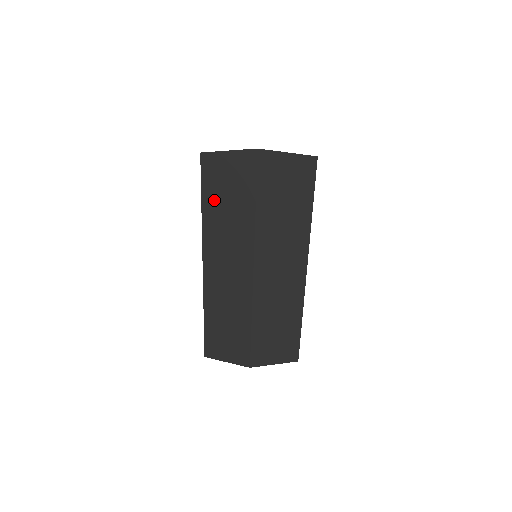
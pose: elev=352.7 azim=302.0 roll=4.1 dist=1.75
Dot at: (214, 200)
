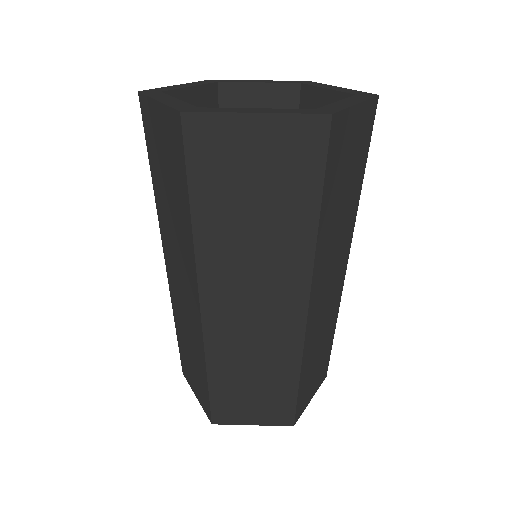
Dot at: (223, 209)
